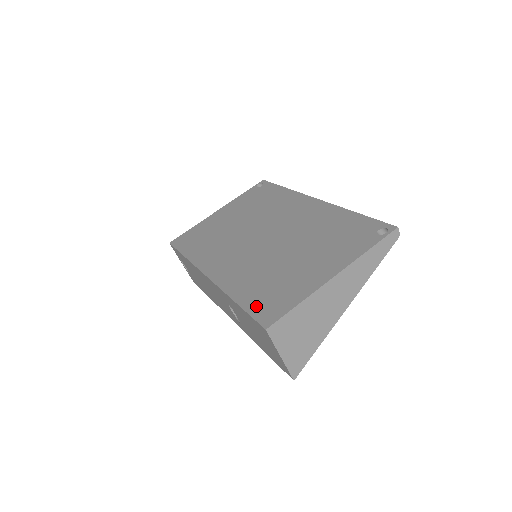
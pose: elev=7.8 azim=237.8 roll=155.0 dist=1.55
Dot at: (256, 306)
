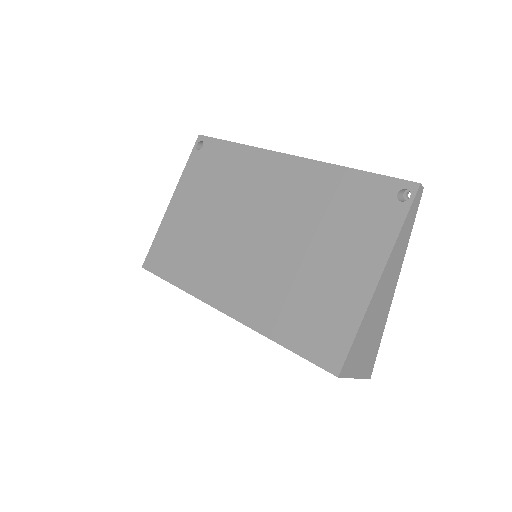
Dot at: (307, 346)
